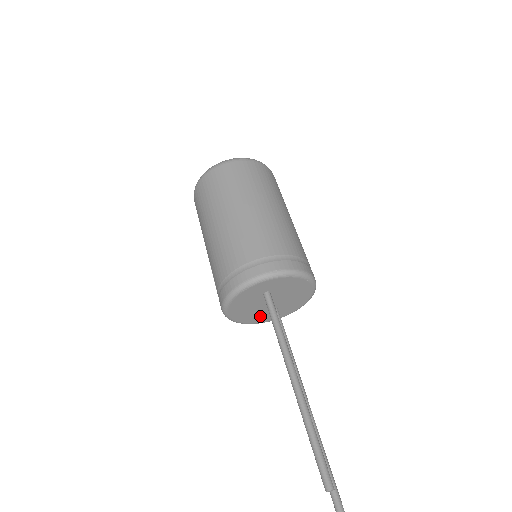
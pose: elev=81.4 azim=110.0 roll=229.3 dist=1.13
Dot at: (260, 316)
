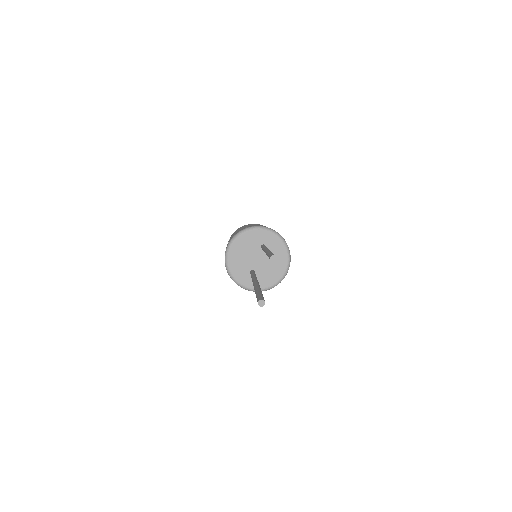
Dot at: (241, 270)
